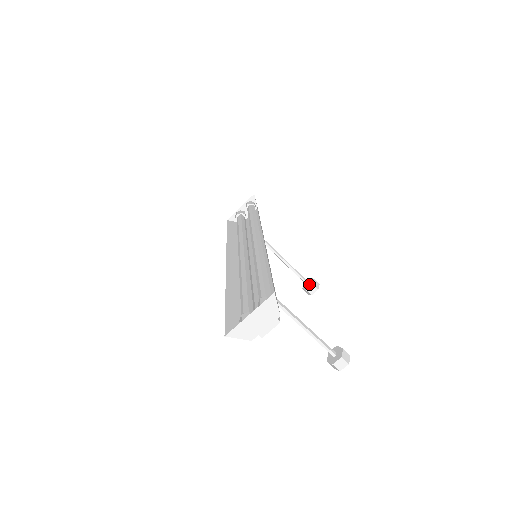
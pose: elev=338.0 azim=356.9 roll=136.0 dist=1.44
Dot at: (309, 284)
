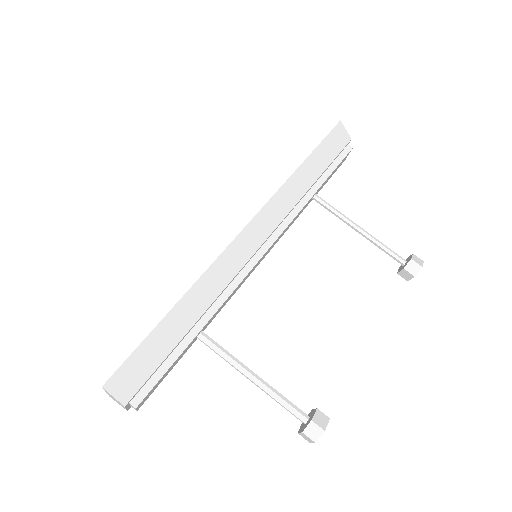
Dot at: (403, 265)
